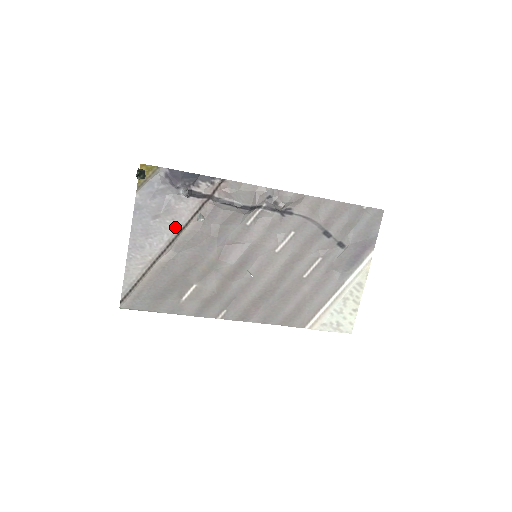
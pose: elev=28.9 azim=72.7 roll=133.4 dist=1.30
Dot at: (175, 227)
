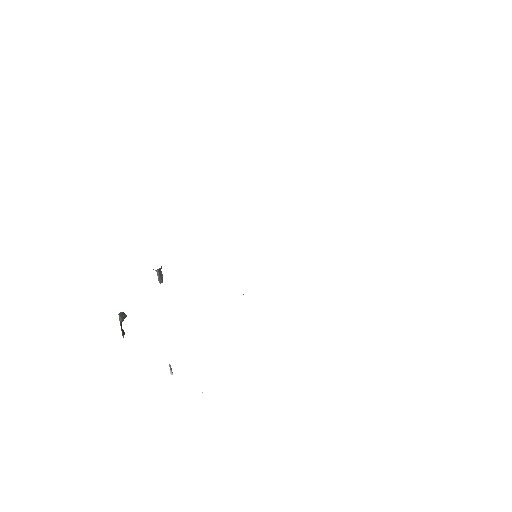
Dot at: occluded
